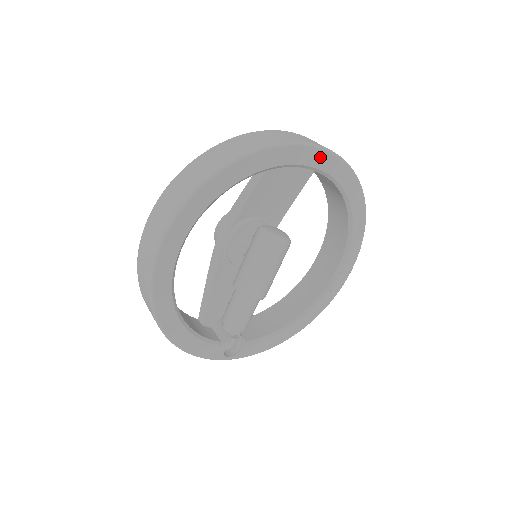
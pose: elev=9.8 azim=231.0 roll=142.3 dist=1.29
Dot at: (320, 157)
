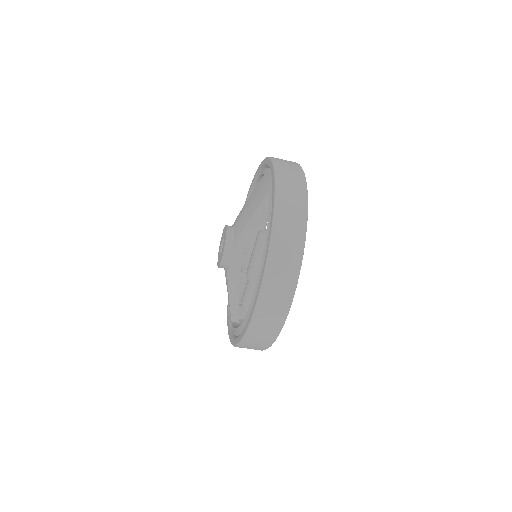
Dot at: occluded
